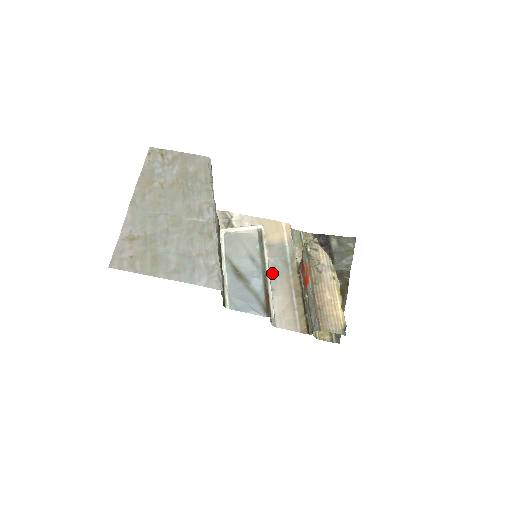
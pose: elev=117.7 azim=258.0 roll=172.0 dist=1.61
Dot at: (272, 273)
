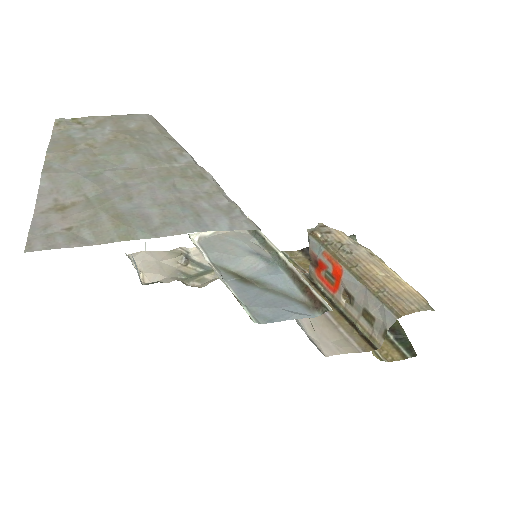
Dot at: occluded
